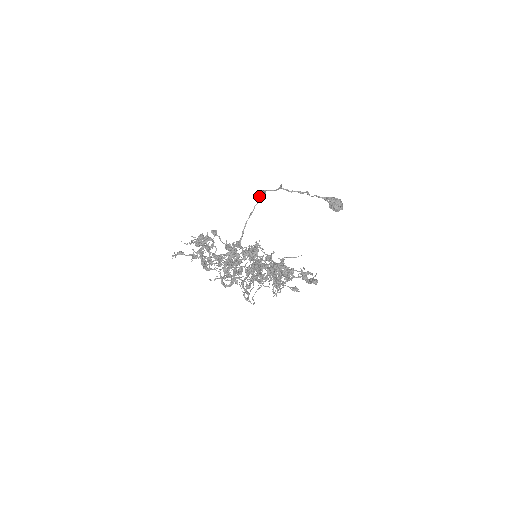
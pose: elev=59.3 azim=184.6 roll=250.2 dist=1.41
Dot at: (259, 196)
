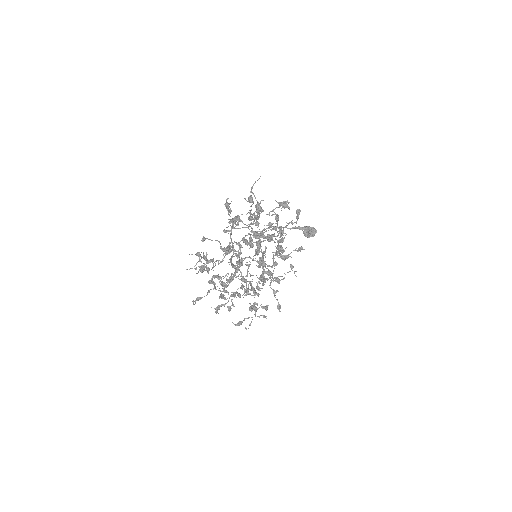
Dot at: occluded
